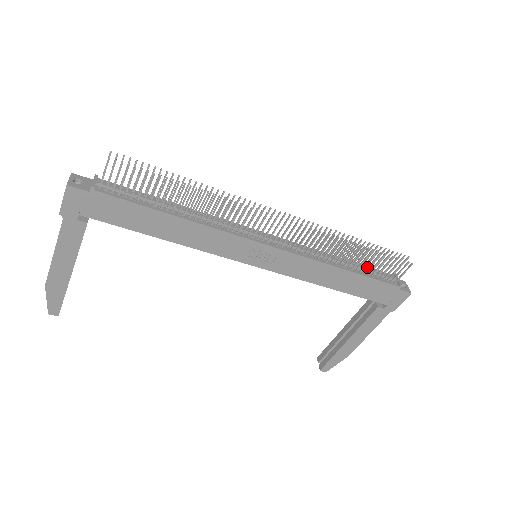
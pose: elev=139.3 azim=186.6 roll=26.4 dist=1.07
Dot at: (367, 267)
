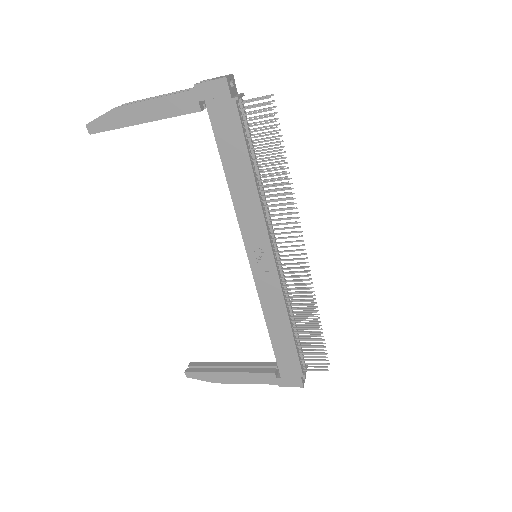
Dot at: occluded
